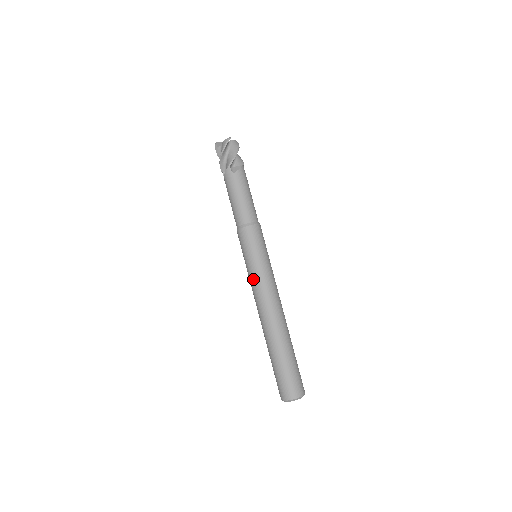
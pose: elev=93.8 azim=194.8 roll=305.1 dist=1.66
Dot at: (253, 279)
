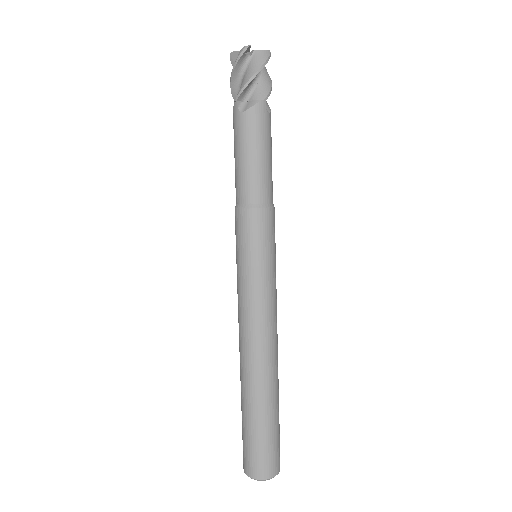
Dot at: (237, 292)
